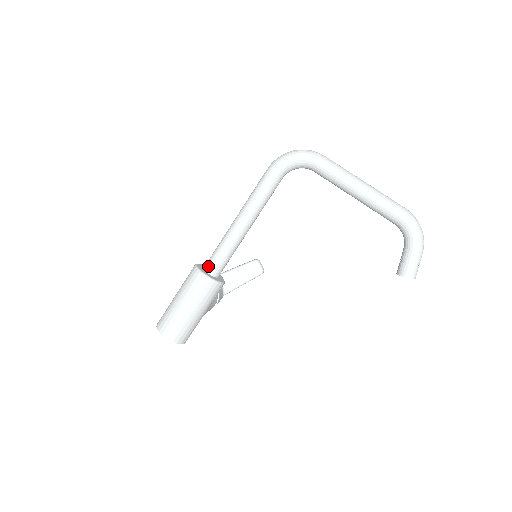
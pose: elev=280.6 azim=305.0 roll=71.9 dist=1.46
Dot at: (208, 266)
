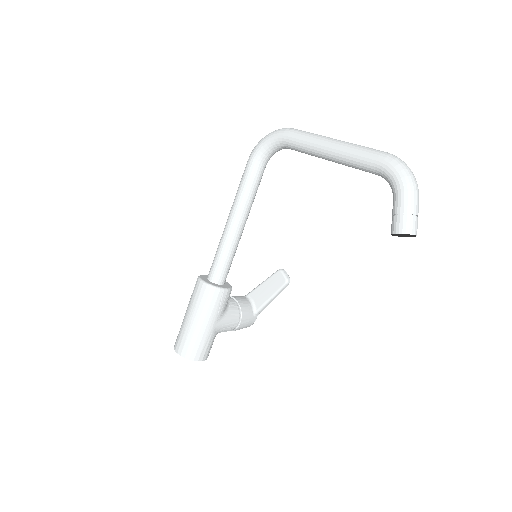
Dot at: (209, 273)
